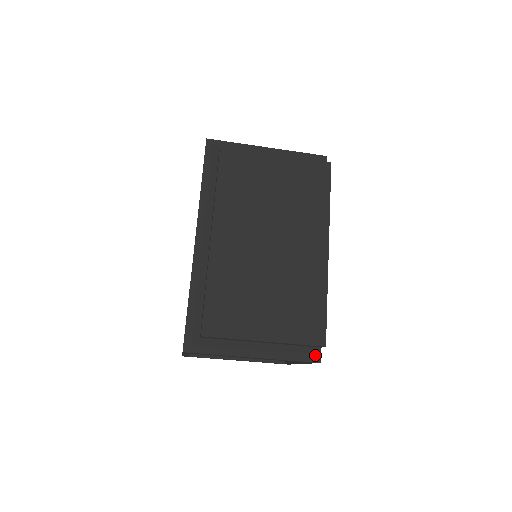
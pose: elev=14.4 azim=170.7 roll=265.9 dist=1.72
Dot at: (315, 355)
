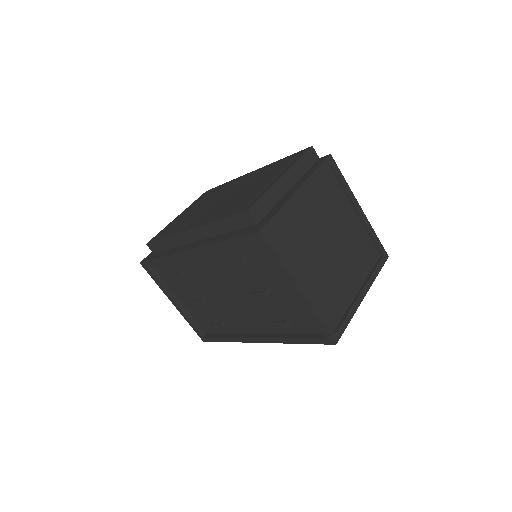
Dot at: (322, 159)
